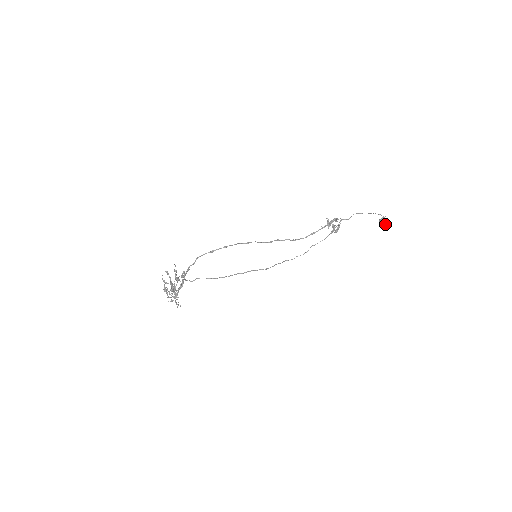
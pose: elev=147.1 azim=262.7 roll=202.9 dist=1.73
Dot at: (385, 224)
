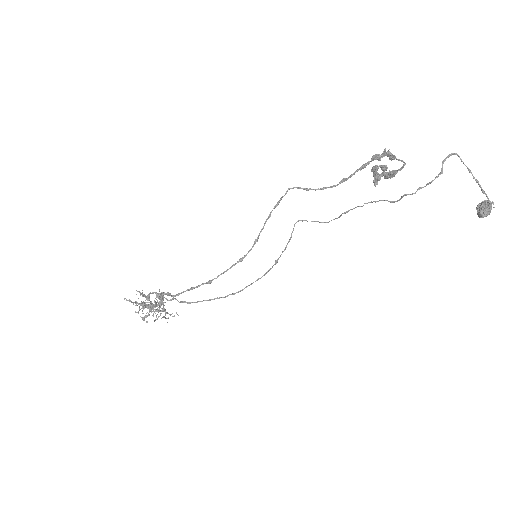
Dot at: (486, 216)
